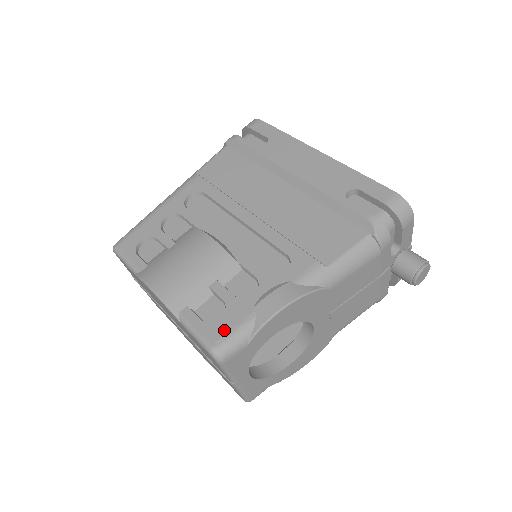
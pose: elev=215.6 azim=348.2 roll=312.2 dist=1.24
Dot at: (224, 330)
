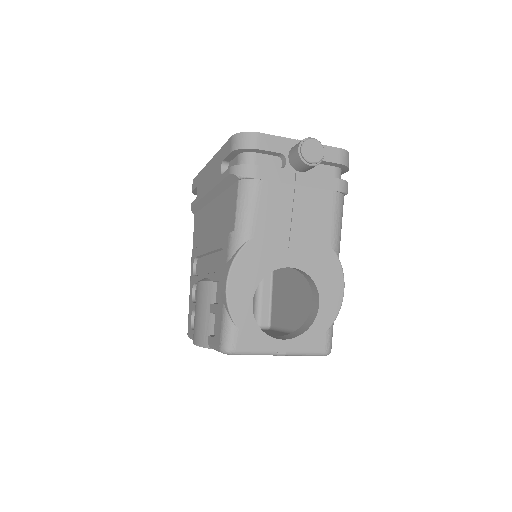
Dot at: (219, 332)
